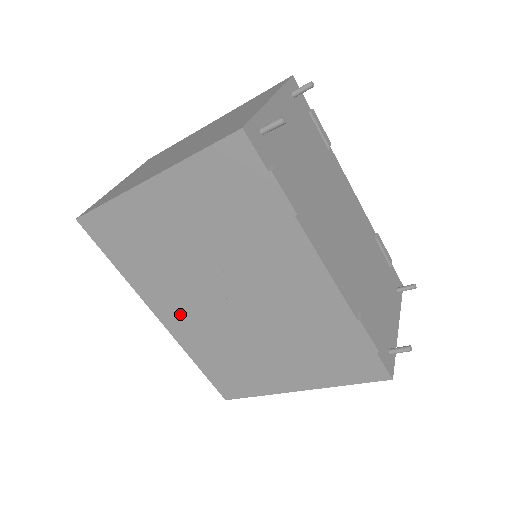
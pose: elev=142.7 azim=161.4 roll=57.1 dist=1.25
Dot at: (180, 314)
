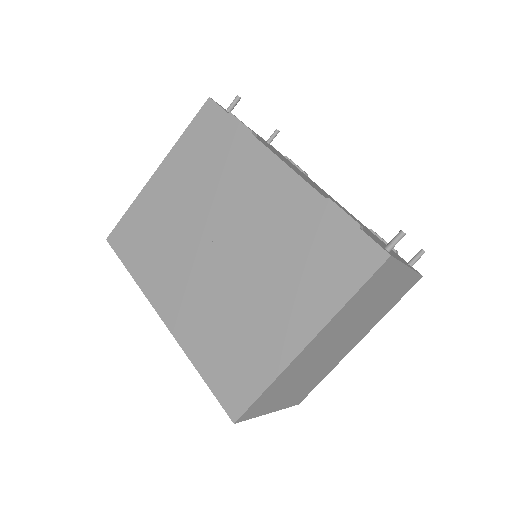
Dot at: (180, 298)
